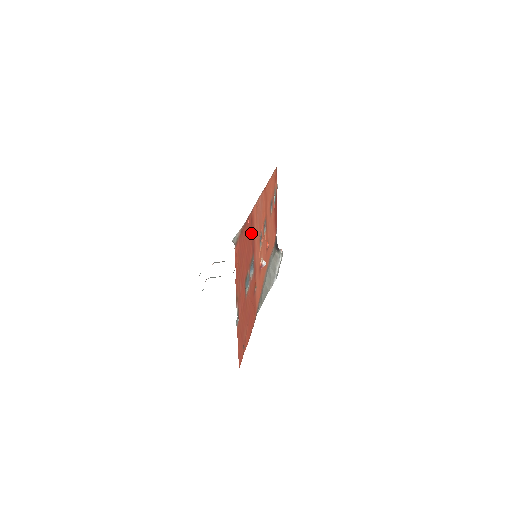
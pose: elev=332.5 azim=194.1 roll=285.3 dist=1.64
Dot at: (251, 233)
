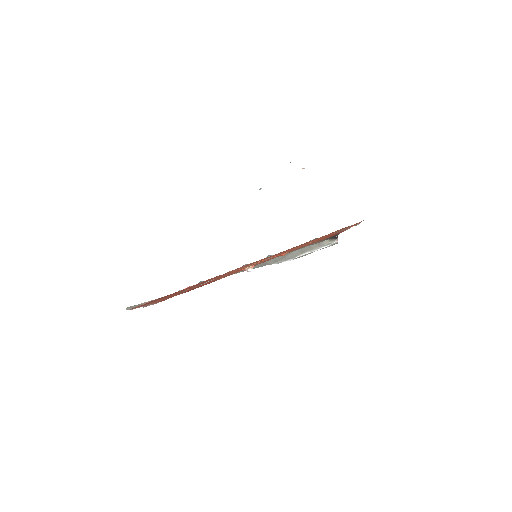
Dot at: (200, 283)
